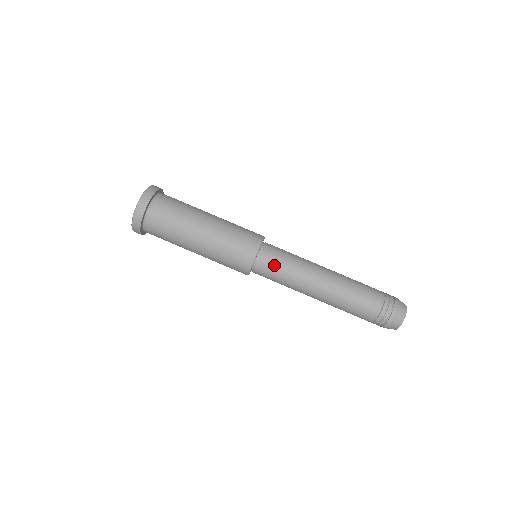
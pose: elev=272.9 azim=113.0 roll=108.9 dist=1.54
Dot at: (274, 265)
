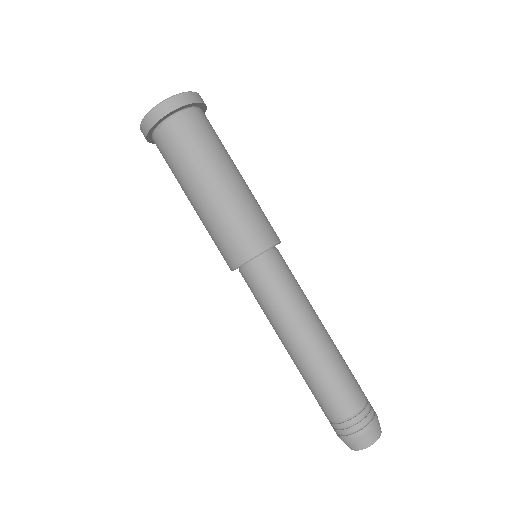
Dot at: (277, 276)
